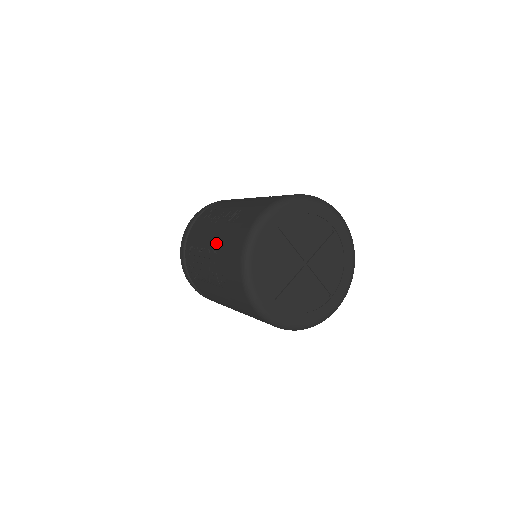
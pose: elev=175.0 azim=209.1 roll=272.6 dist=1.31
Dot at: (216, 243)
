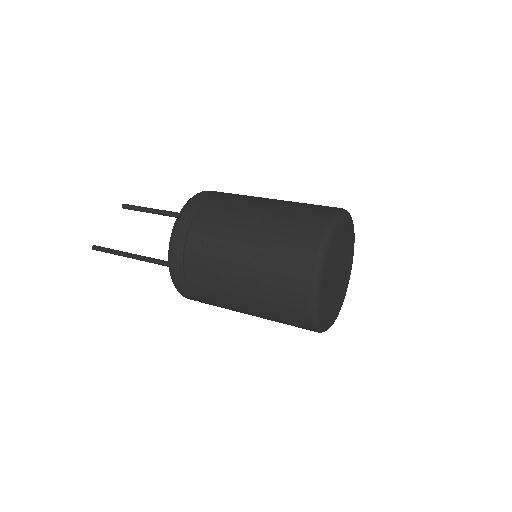
Dot at: (261, 245)
